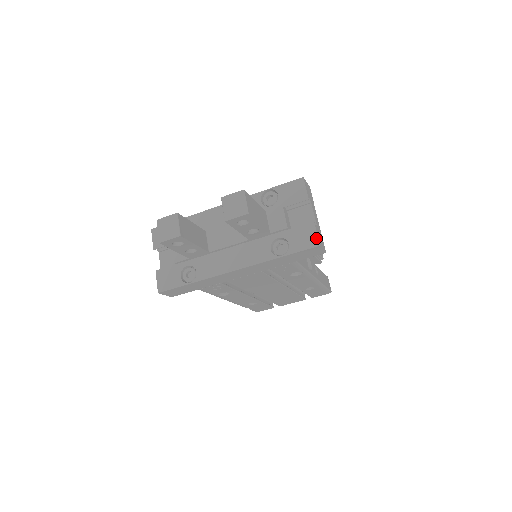
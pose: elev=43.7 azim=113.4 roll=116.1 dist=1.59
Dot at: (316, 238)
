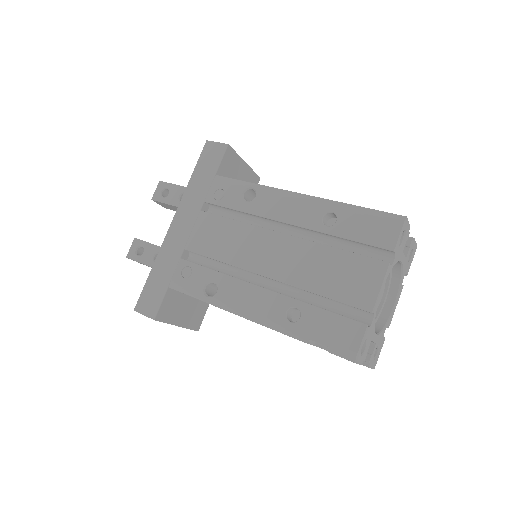
Dot at: occluded
